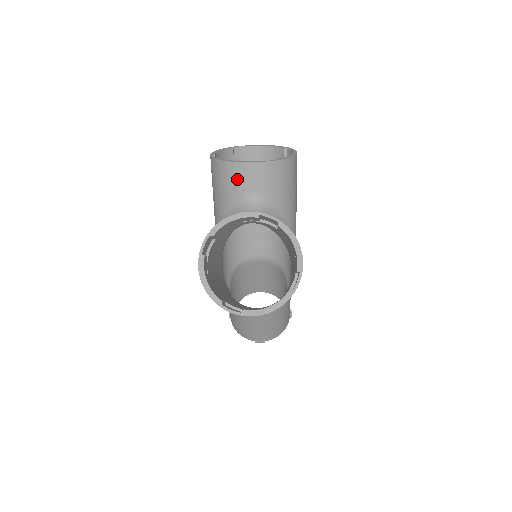
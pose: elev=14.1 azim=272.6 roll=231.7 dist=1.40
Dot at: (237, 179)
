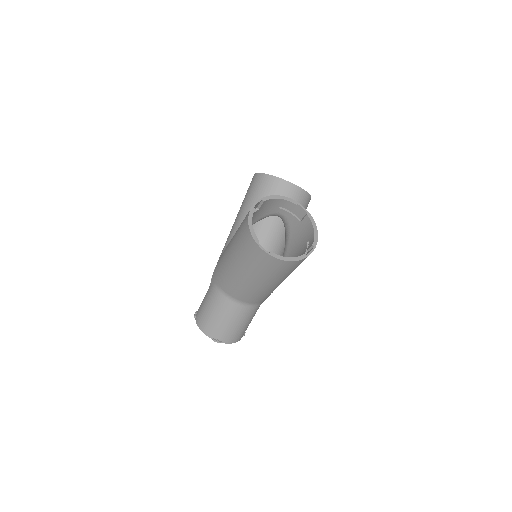
Dot at: (275, 189)
